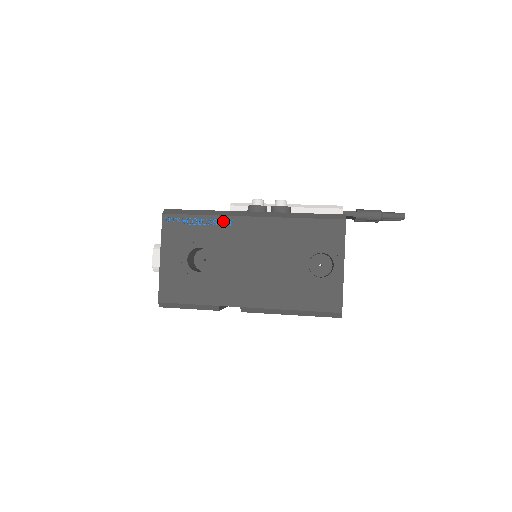
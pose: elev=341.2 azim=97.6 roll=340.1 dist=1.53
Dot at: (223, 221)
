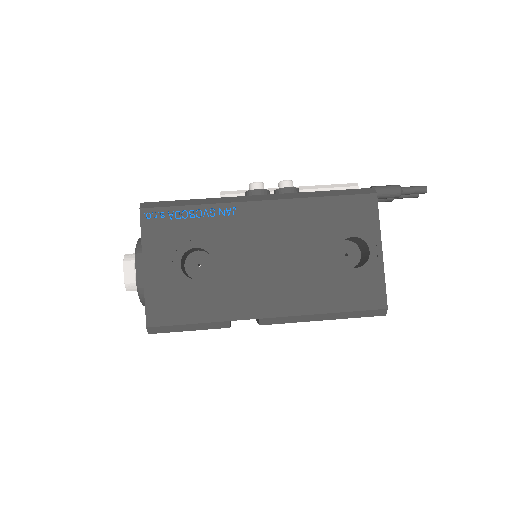
Dot at: (223, 210)
